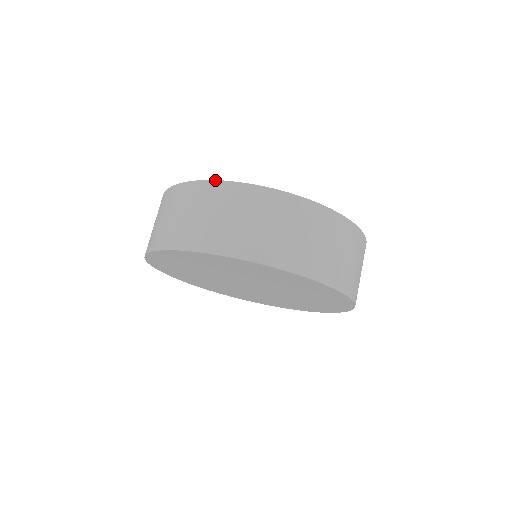
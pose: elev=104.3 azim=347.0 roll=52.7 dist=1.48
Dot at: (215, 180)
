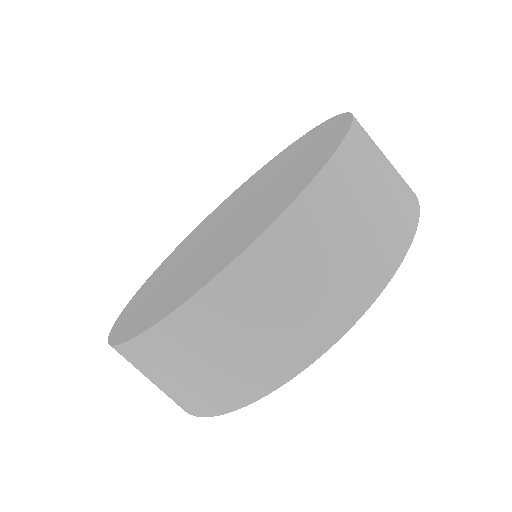
Dot at: (147, 330)
